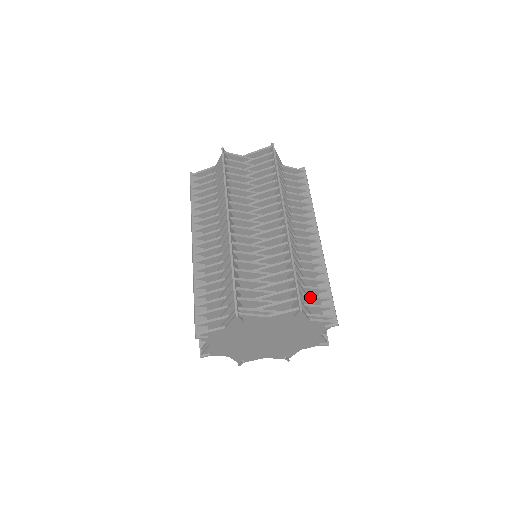
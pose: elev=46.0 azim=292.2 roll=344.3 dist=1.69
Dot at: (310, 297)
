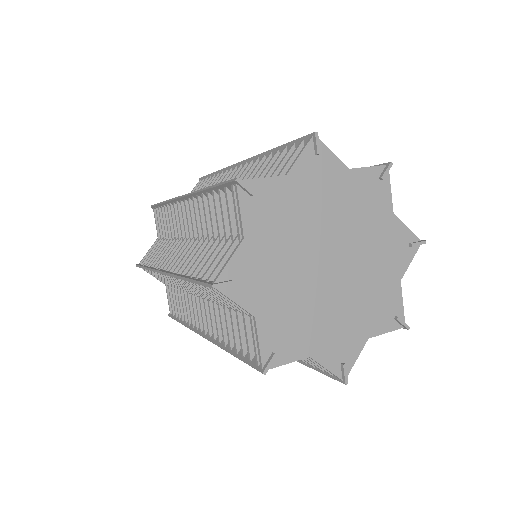
Dot at: occluded
